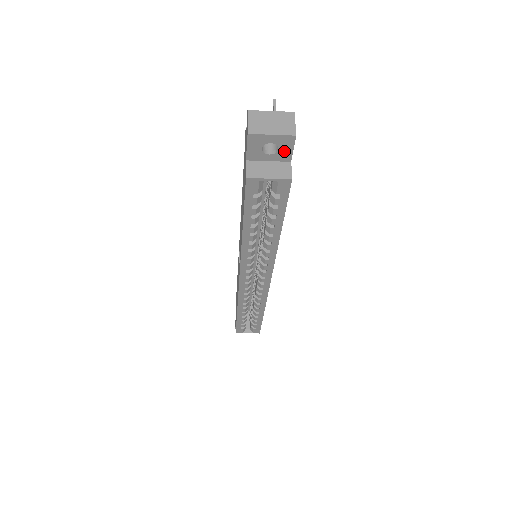
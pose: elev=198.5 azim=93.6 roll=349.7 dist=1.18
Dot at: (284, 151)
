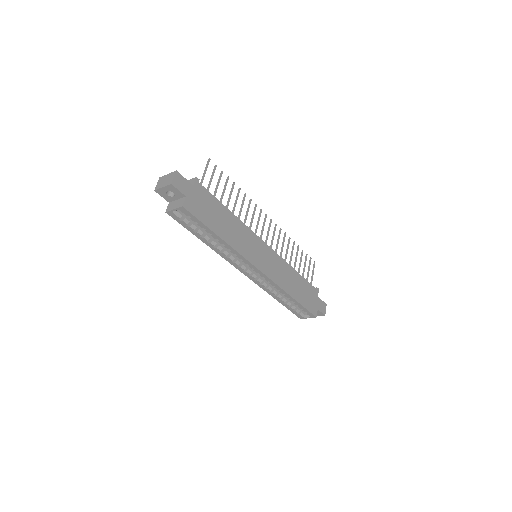
Dot at: (177, 193)
